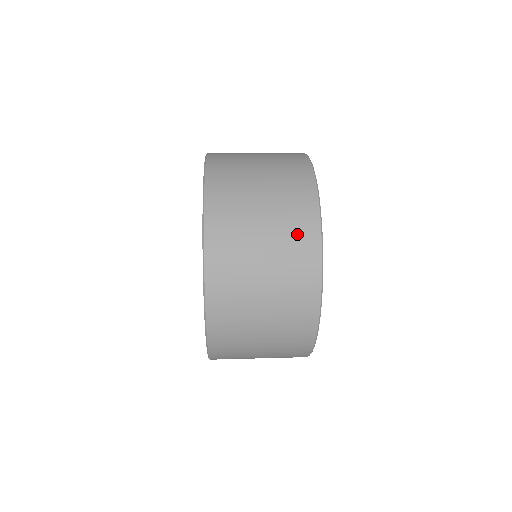
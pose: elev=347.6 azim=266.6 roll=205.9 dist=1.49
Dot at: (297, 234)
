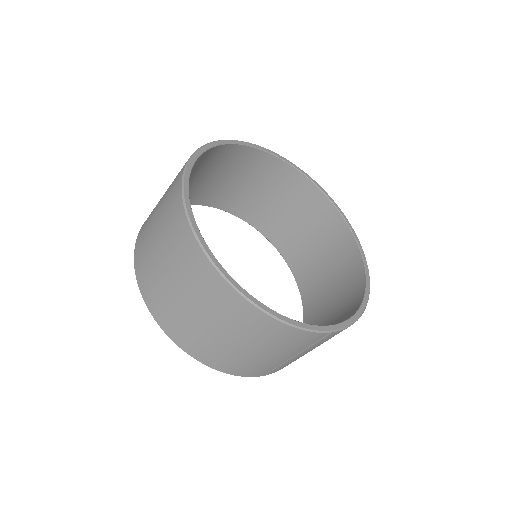
Dot at: occluded
